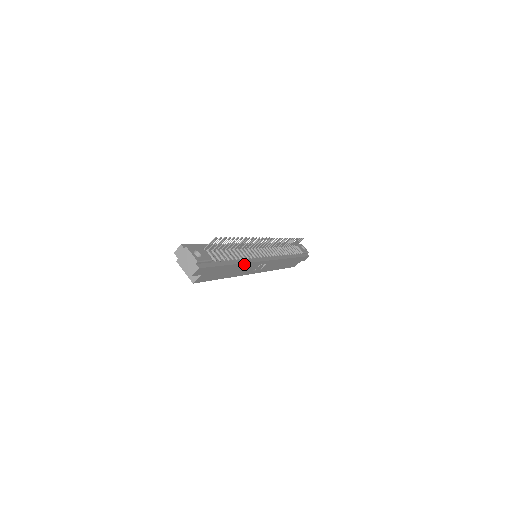
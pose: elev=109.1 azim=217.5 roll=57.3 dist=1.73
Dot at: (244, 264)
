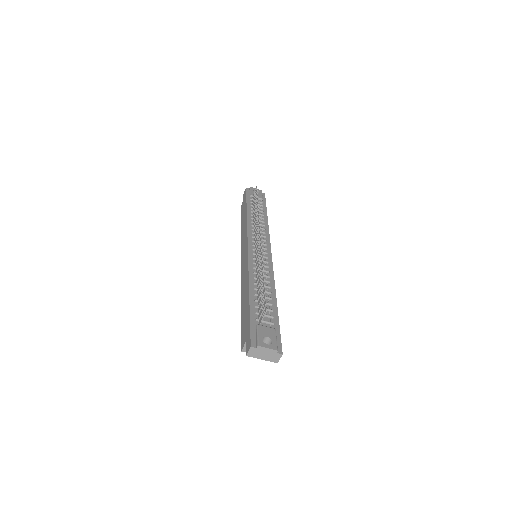
Dot at: (274, 288)
